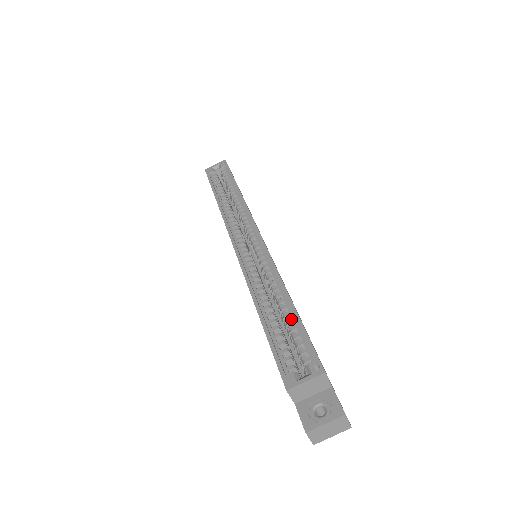
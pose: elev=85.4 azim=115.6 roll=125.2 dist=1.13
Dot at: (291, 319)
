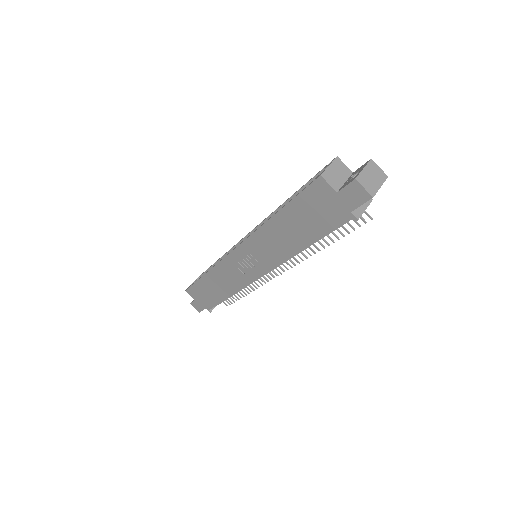
Dot at: occluded
